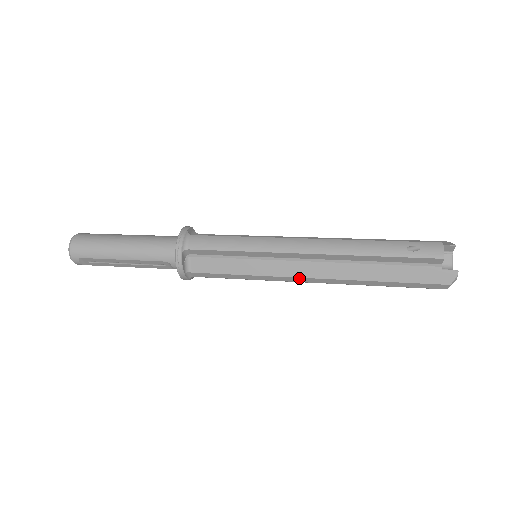
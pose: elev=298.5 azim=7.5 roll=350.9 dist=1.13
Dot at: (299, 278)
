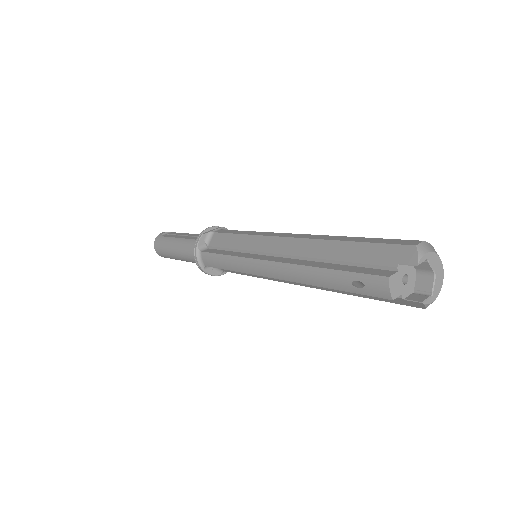
Dot at: (291, 283)
